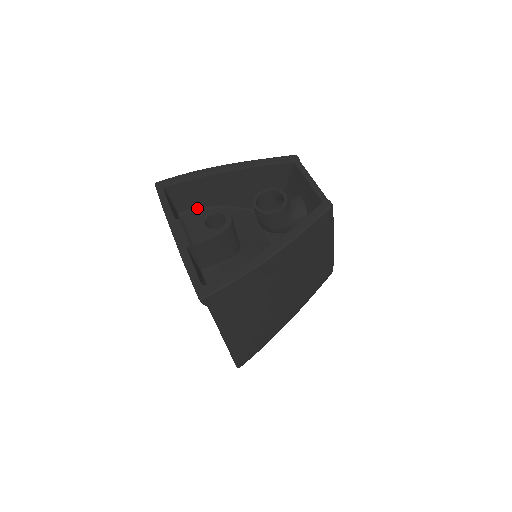
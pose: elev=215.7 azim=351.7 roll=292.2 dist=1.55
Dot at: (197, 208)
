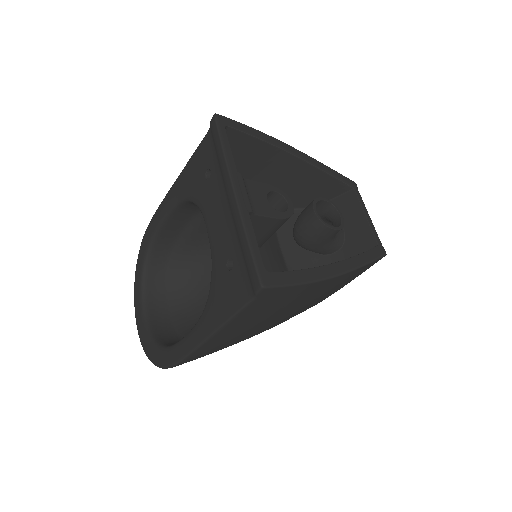
Dot at: occluded
